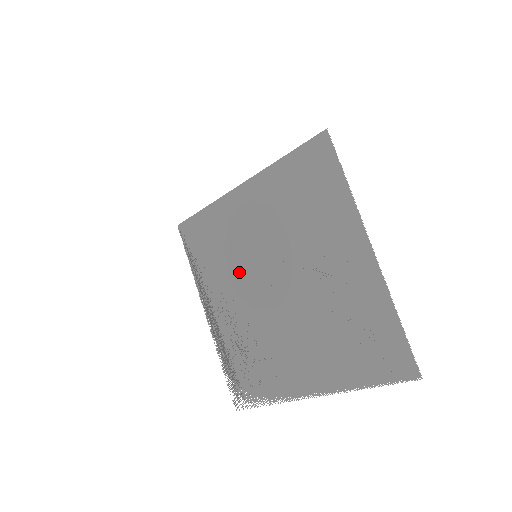
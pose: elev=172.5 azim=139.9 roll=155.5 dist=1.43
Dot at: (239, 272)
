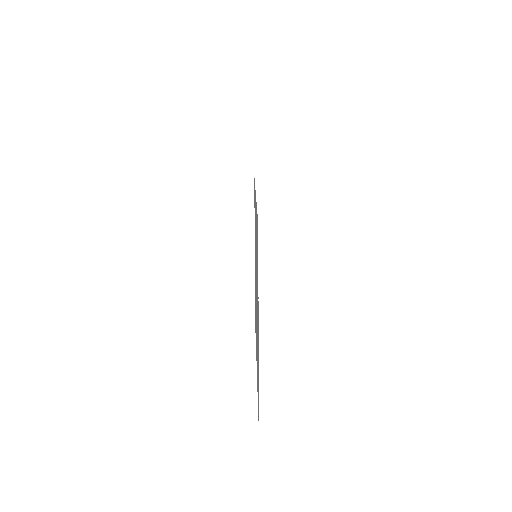
Dot at: occluded
